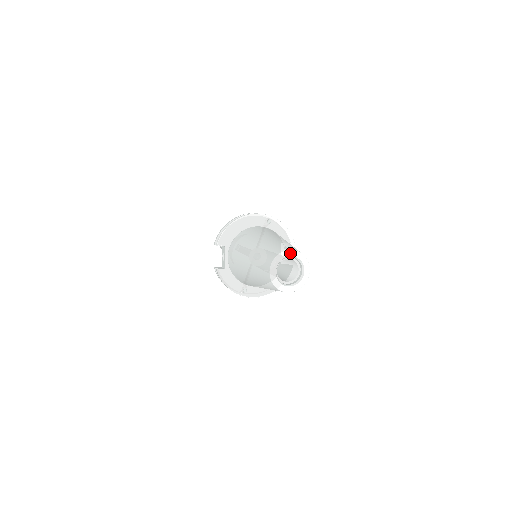
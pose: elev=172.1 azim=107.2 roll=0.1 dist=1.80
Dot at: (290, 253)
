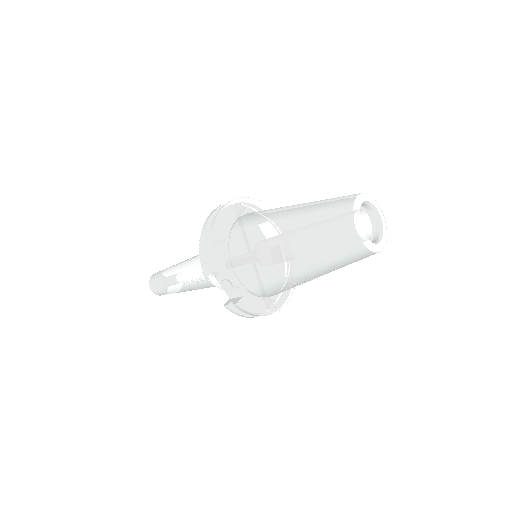
Dot at: (360, 200)
